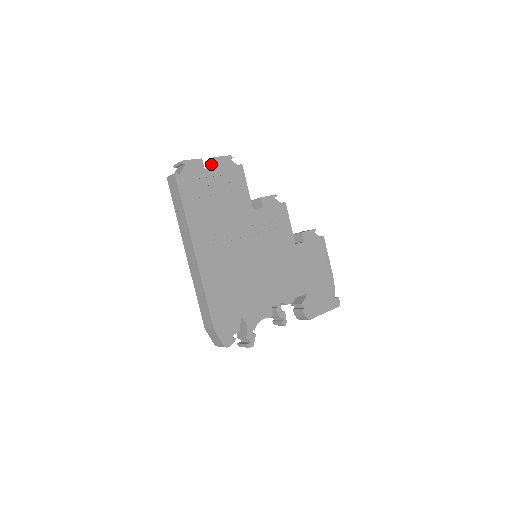
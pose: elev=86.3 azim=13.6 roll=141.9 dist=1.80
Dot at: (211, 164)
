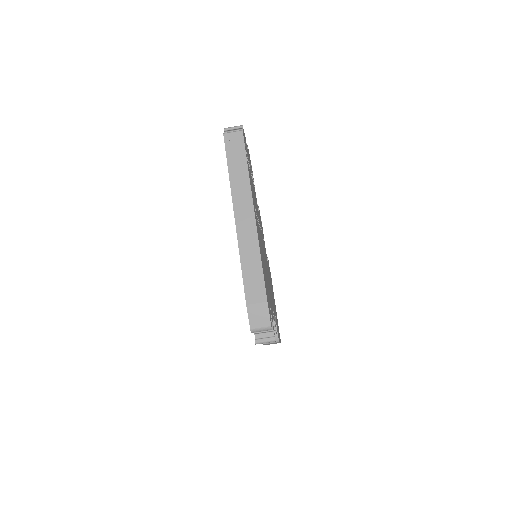
Dot at: occluded
